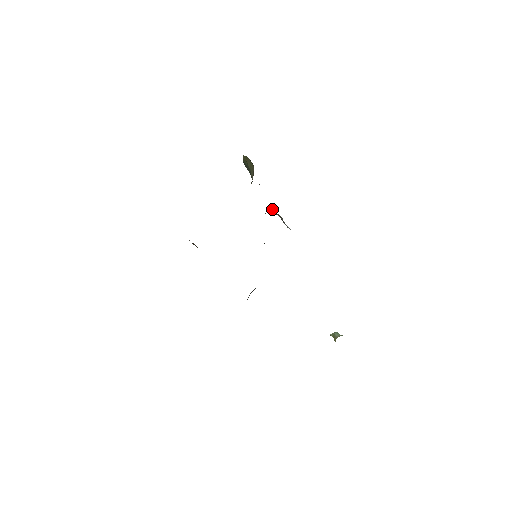
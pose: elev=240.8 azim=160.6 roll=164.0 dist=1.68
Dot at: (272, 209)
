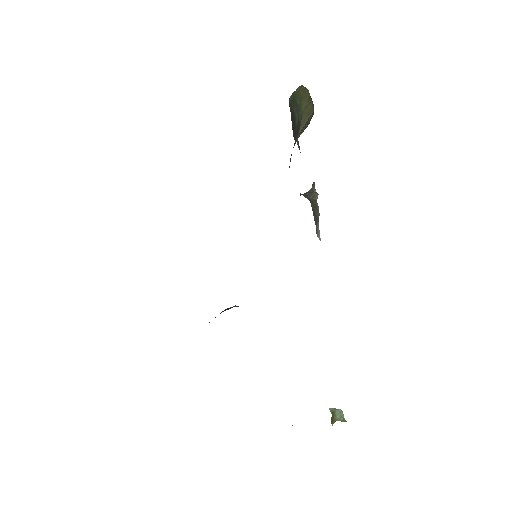
Dot at: (313, 191)
